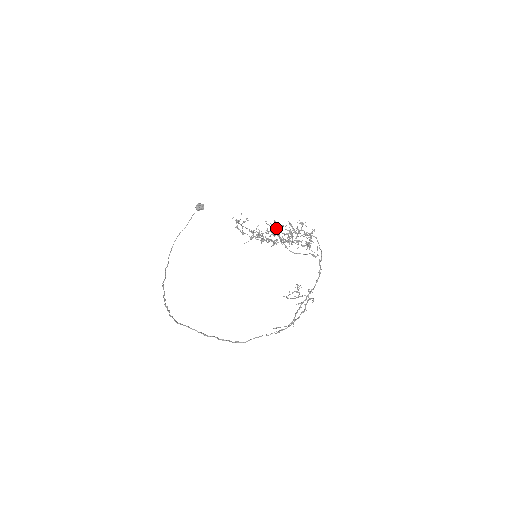
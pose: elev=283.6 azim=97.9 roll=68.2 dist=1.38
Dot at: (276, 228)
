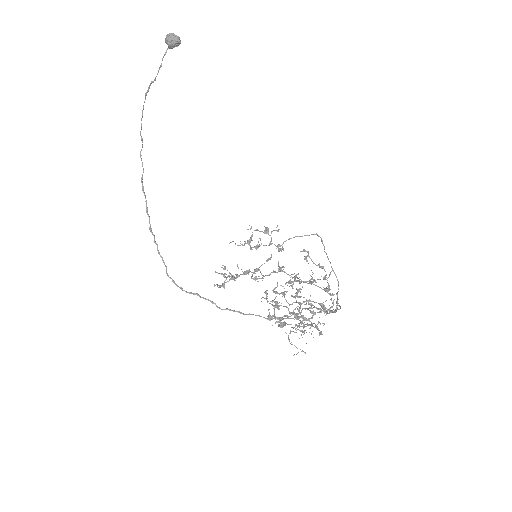
Dot at: (277, 308)
